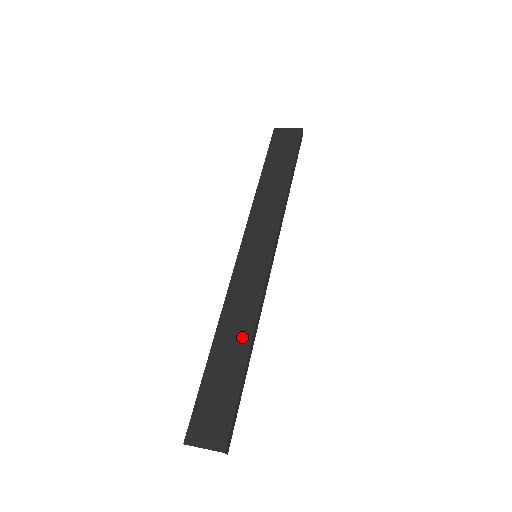
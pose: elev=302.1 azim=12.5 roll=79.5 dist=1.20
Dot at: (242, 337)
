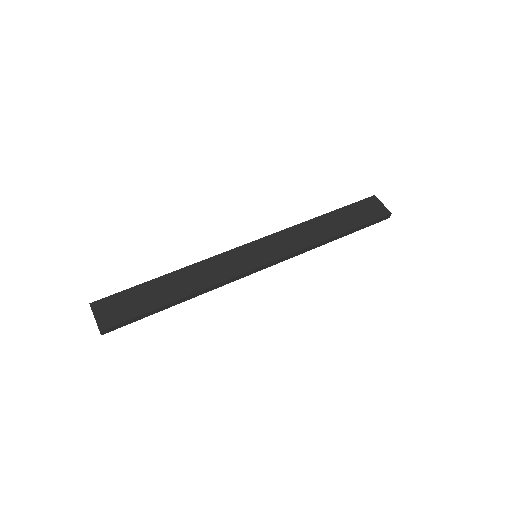
Dot at: (186, 288)
